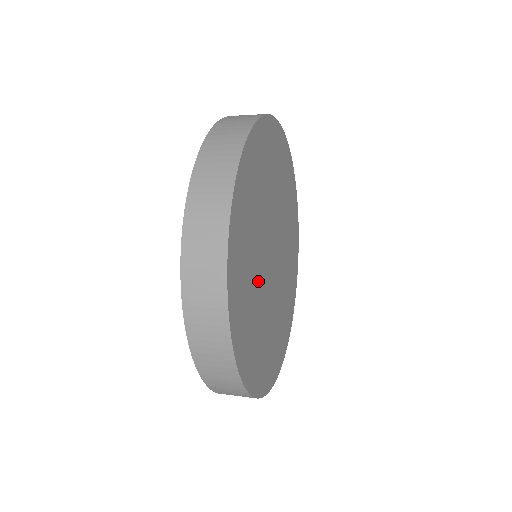
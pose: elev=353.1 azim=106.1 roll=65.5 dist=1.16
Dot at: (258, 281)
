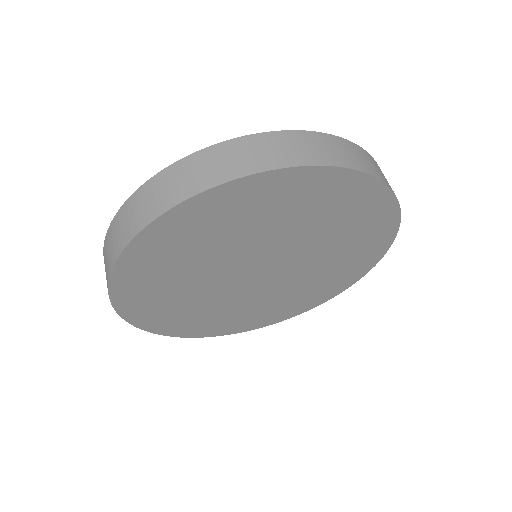
Dot at: (228, 302)
